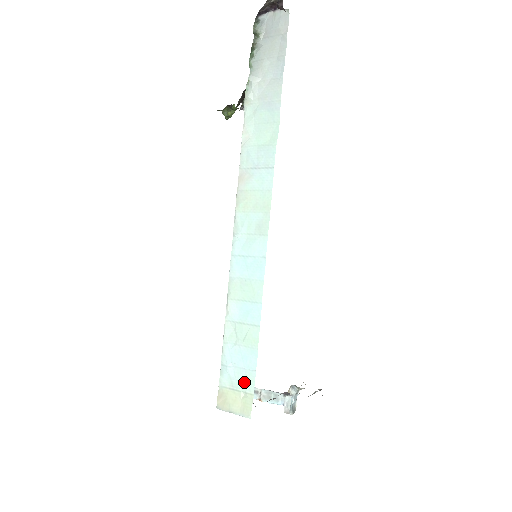
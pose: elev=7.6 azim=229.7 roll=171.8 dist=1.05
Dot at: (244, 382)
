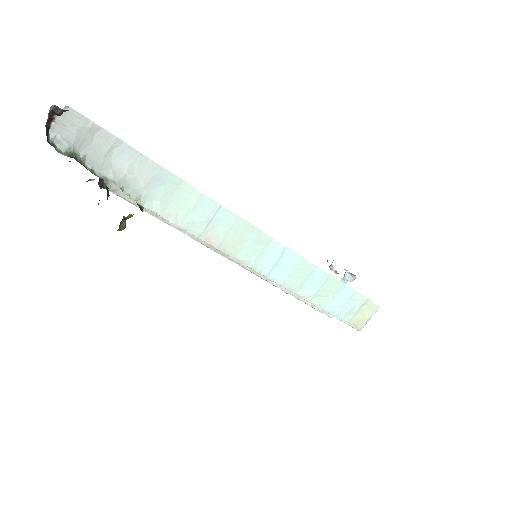
Dot at: (357, 303)
